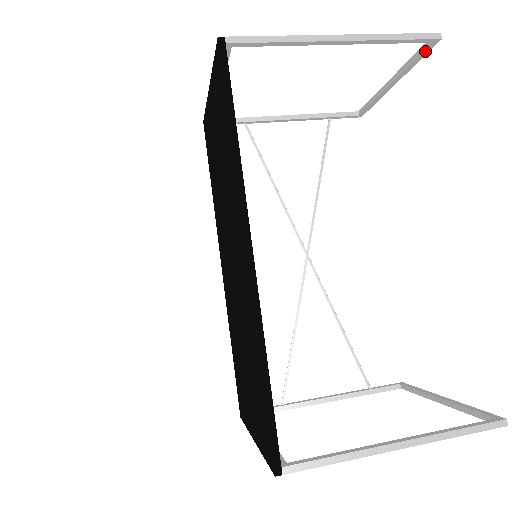
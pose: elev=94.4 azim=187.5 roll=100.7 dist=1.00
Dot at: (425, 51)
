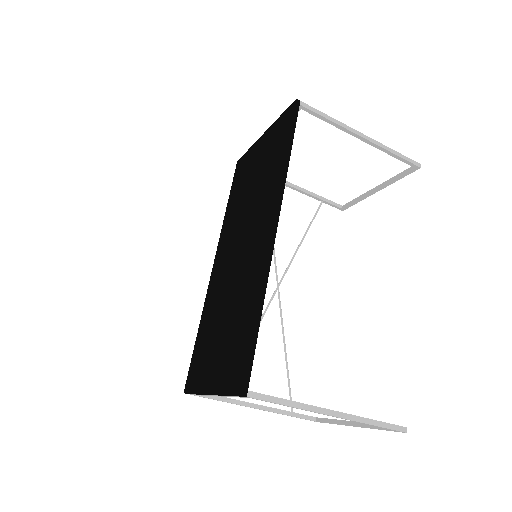
Dot at: (408, 173)
